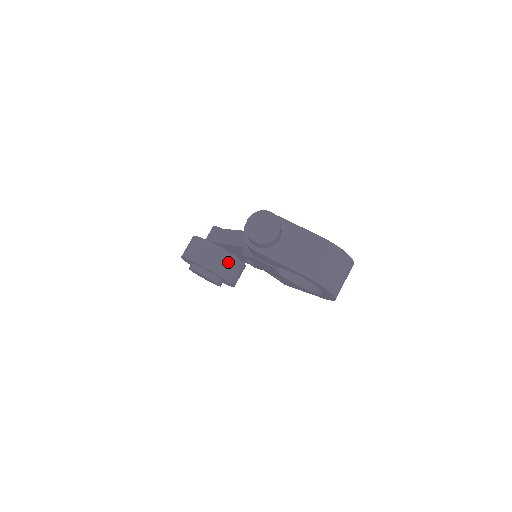
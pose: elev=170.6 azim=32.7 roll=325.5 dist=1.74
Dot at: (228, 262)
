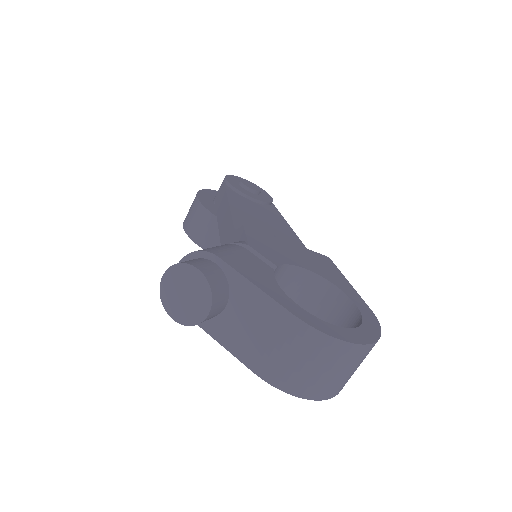
Dot at: occluded
